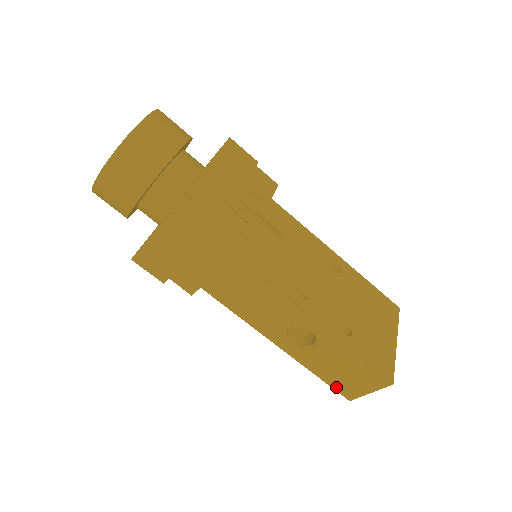
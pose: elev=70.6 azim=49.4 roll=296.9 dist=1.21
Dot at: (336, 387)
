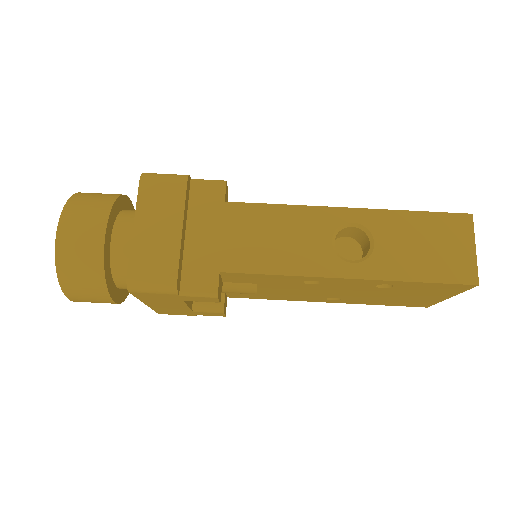
Dot at: (447, 278)
